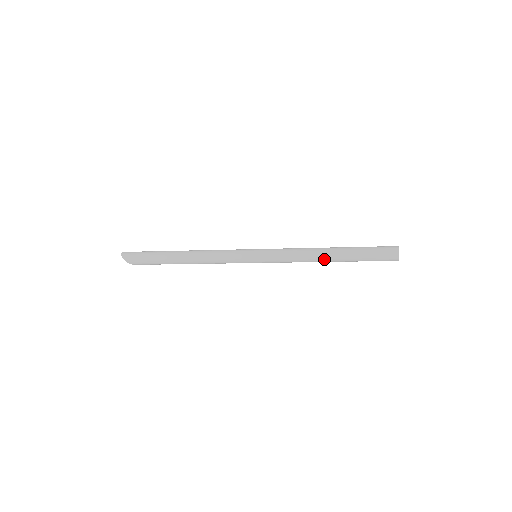
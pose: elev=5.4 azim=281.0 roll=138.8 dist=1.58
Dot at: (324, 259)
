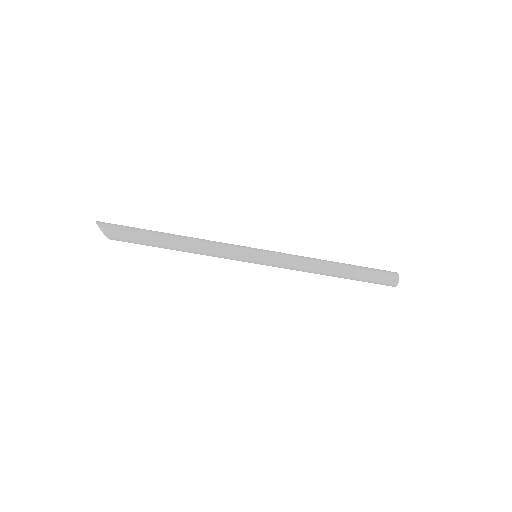
Dot at: (329, 269)
